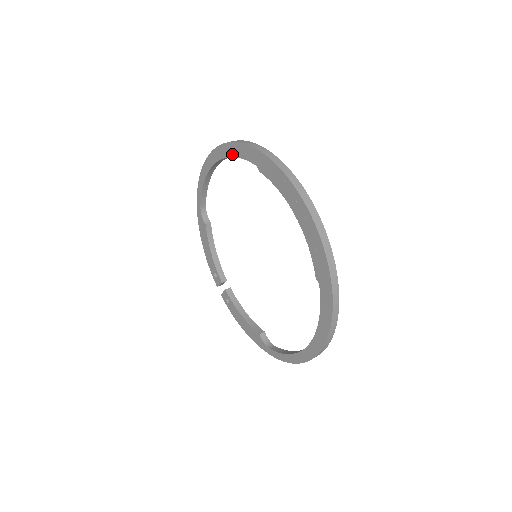
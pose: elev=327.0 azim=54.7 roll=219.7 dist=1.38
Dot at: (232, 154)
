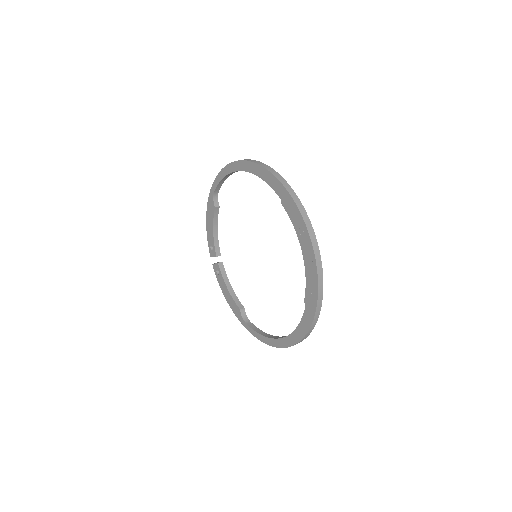
Dot at: (260, 176)
